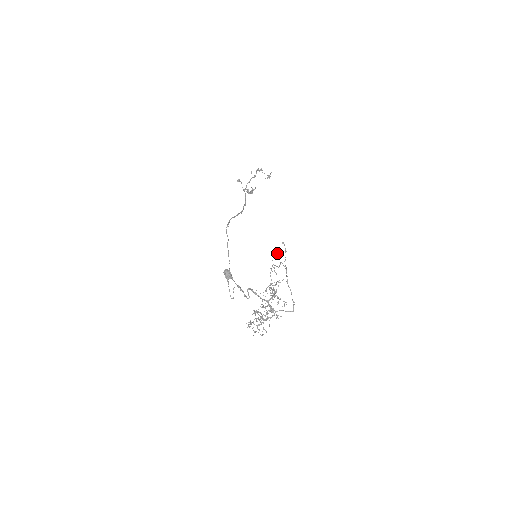
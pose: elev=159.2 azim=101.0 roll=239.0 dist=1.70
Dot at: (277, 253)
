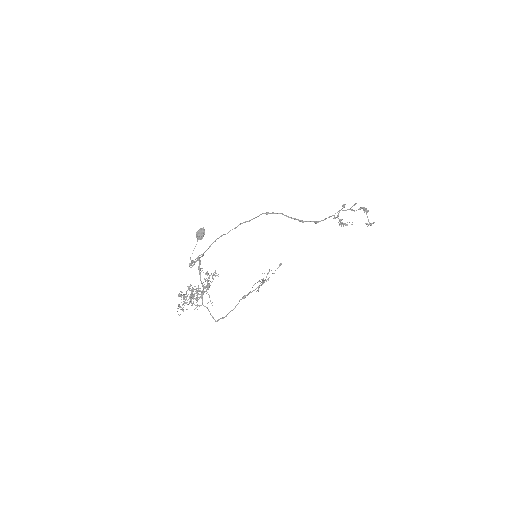
Dot at: occluded
